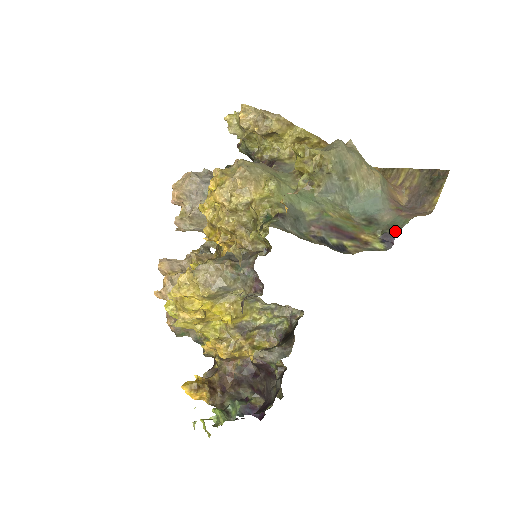
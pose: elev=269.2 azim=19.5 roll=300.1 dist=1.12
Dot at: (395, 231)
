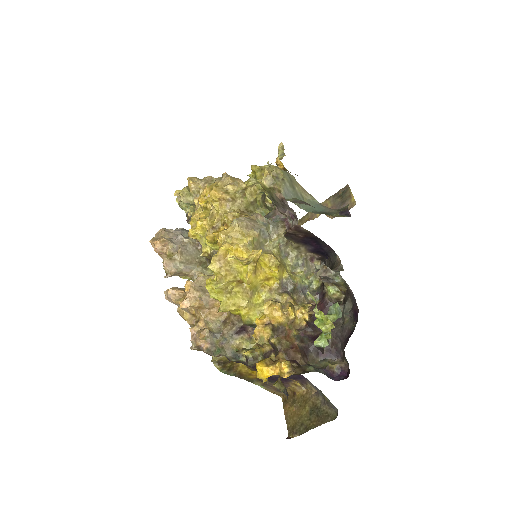
Dot at: (345, 209)
